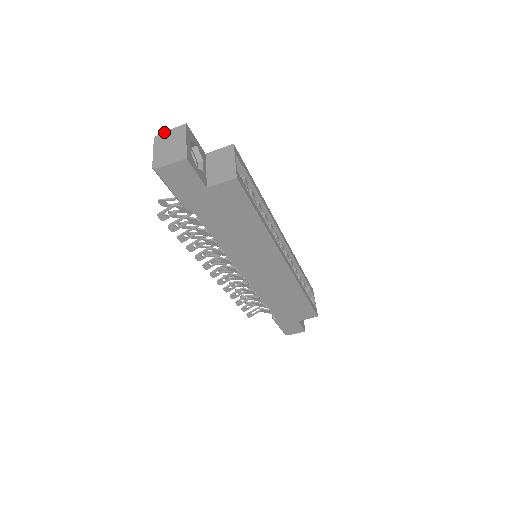
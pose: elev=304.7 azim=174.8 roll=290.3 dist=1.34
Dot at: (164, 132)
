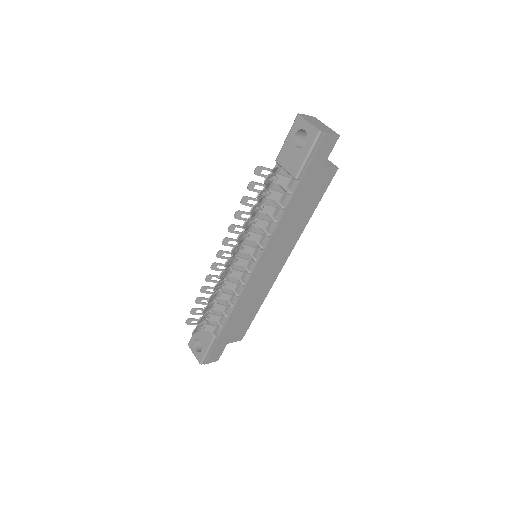
Dot at: (303, 114)
